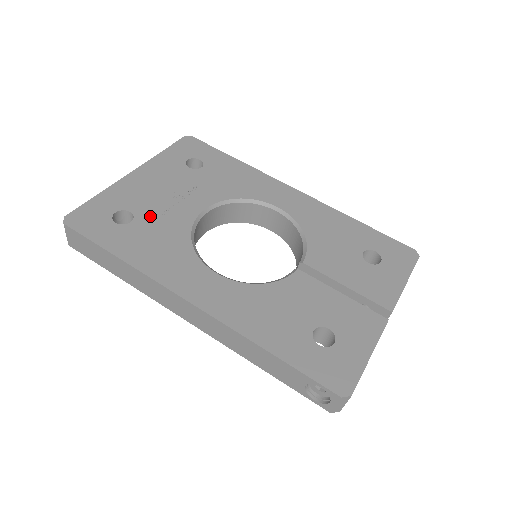
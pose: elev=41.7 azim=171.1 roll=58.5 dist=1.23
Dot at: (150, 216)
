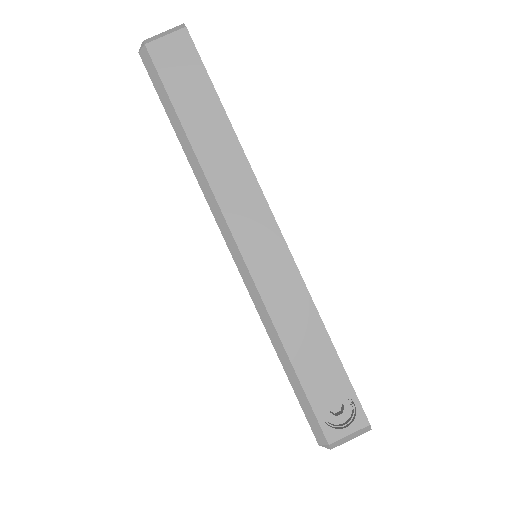
Dot at: occluded
